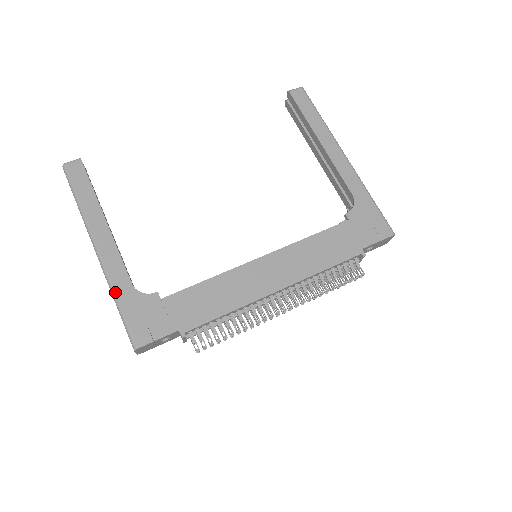
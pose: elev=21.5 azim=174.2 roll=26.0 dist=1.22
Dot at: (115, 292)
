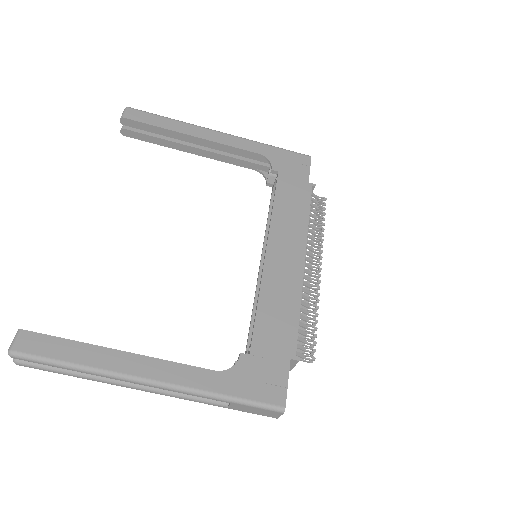
Dot at: (213, 392)
